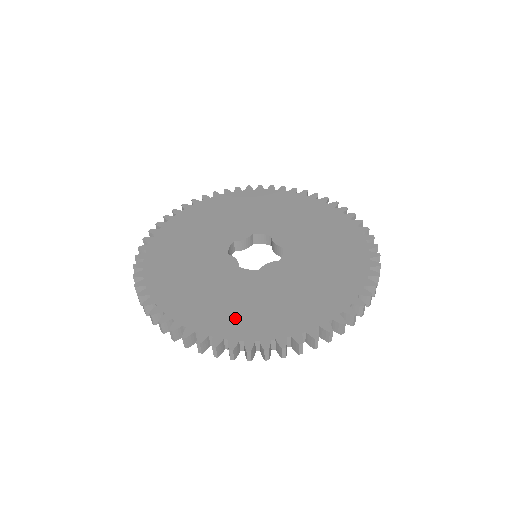
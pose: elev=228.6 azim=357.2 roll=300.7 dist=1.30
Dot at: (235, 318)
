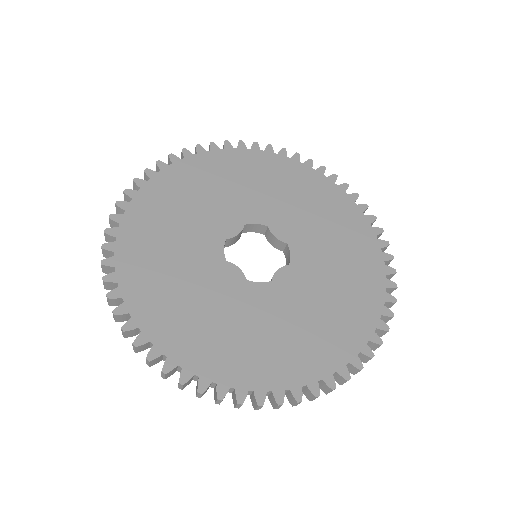
Dot at: (269, 359)
